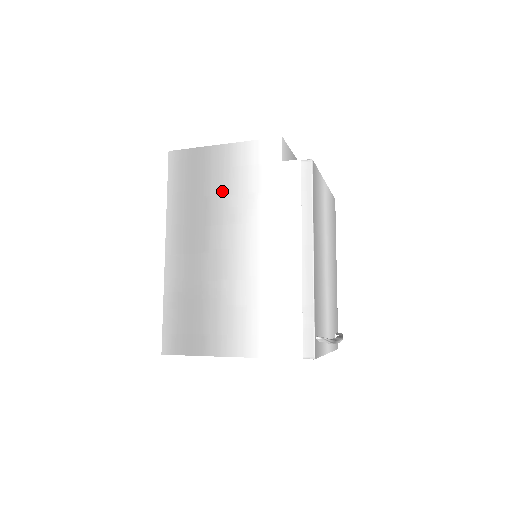
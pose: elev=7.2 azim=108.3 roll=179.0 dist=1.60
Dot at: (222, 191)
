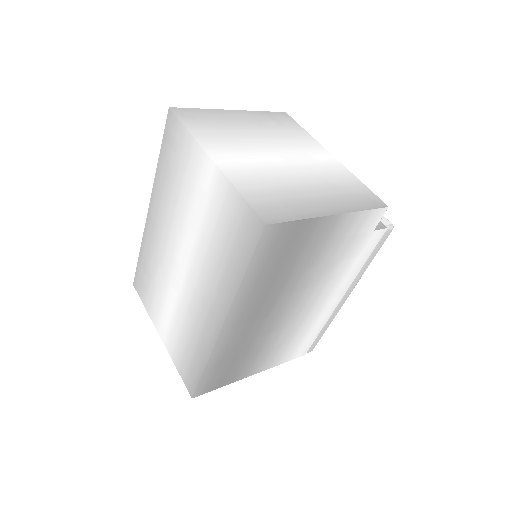
Dot at: (308, 264)
